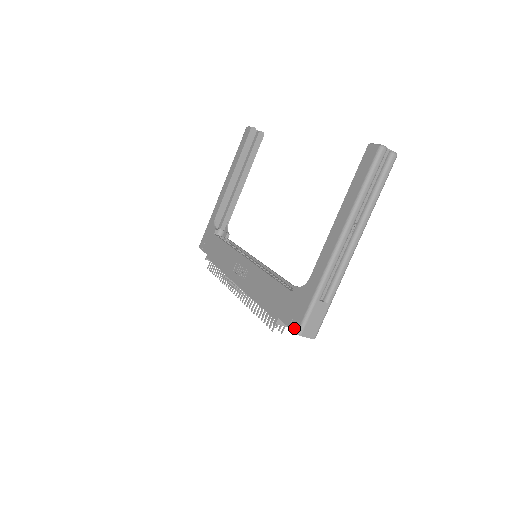
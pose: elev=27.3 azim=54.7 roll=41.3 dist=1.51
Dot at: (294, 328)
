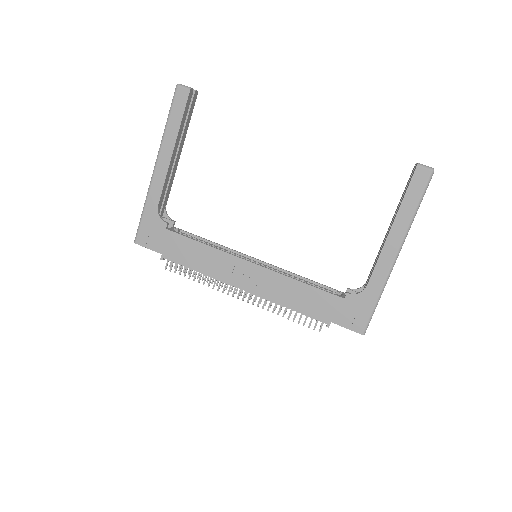
Dot at: (358, 330)
